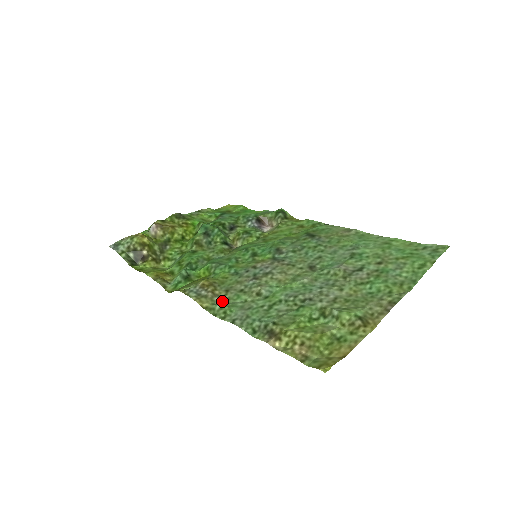
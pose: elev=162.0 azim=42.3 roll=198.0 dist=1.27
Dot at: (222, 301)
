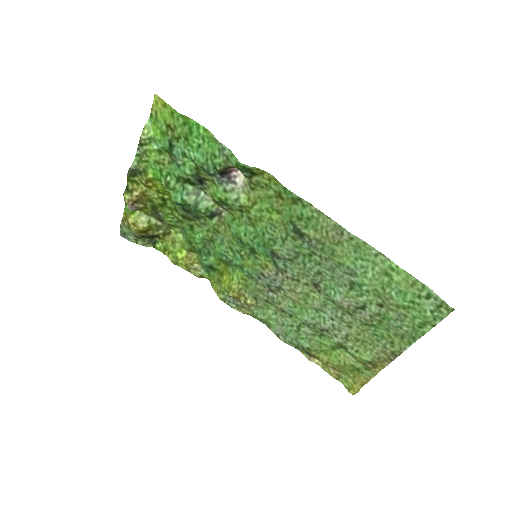
Dot at: (258, 311)
